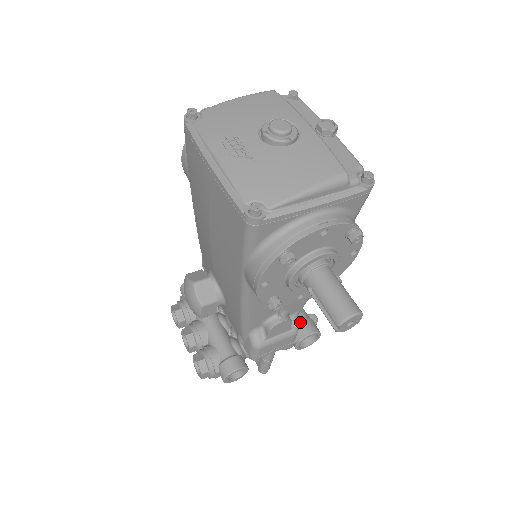
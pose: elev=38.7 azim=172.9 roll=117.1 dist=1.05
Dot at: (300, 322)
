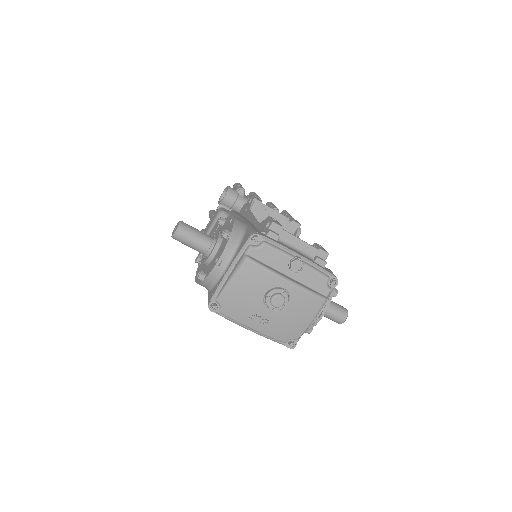
Dot at: occluded
